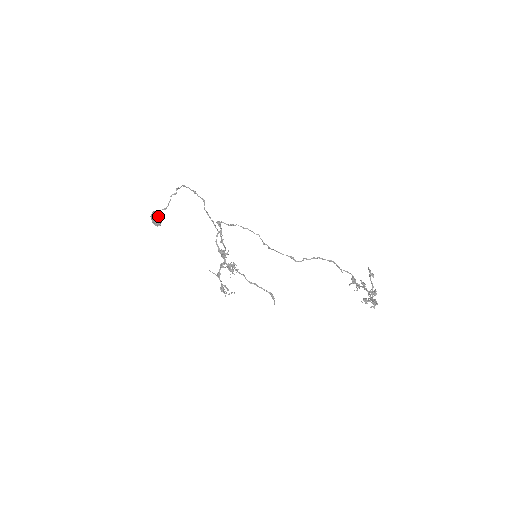
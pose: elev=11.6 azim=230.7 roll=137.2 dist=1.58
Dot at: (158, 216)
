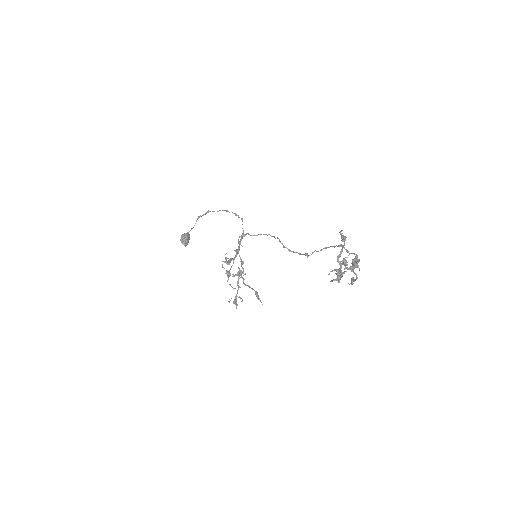
Dot at: (182, 236)
